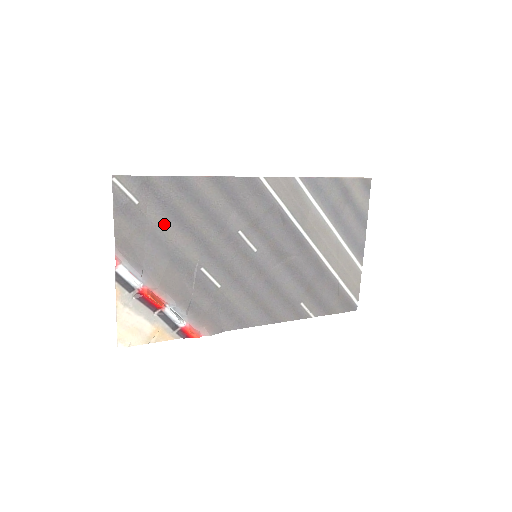
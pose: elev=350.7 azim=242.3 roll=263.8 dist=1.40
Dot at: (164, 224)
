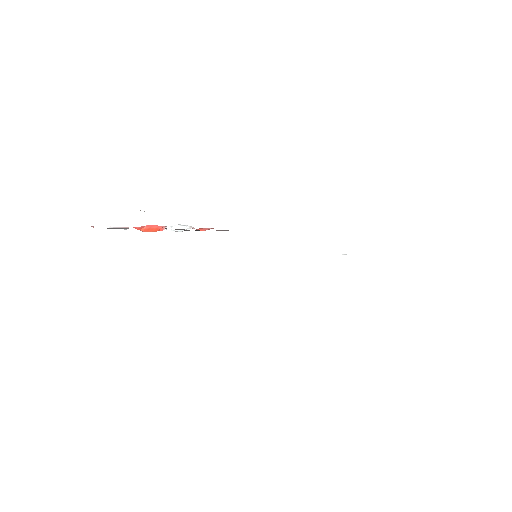
Dot at: occluded
